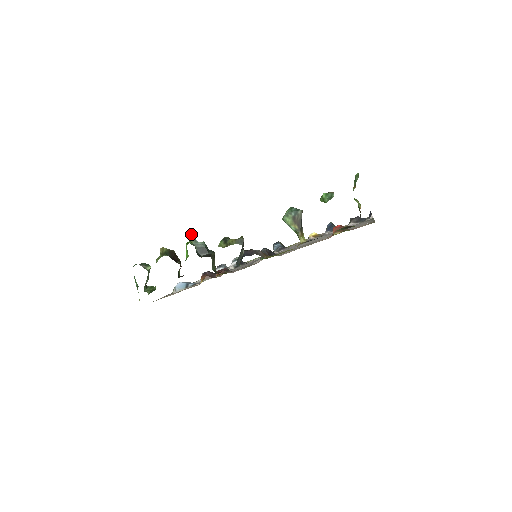
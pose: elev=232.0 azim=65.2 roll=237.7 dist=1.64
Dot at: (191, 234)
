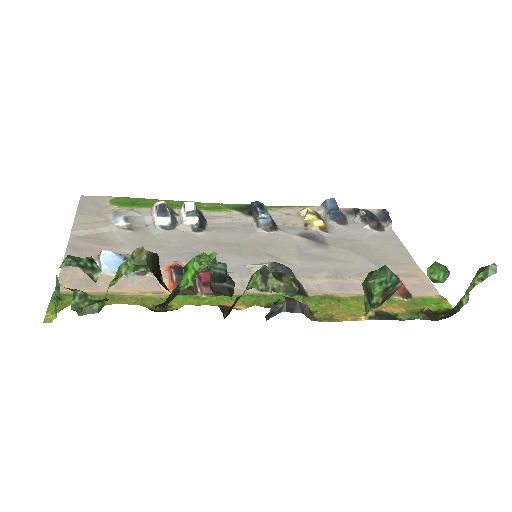
Dot at: (216, 254)
